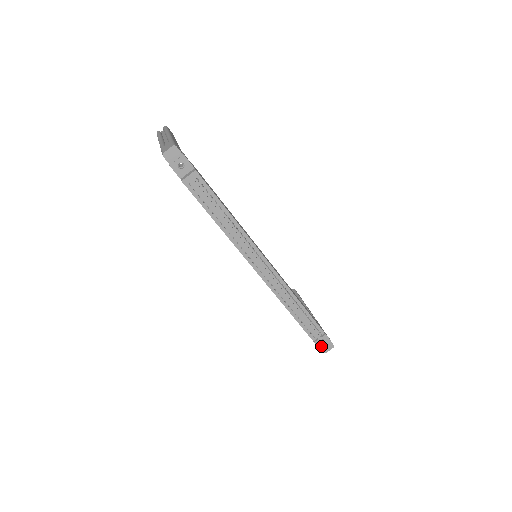
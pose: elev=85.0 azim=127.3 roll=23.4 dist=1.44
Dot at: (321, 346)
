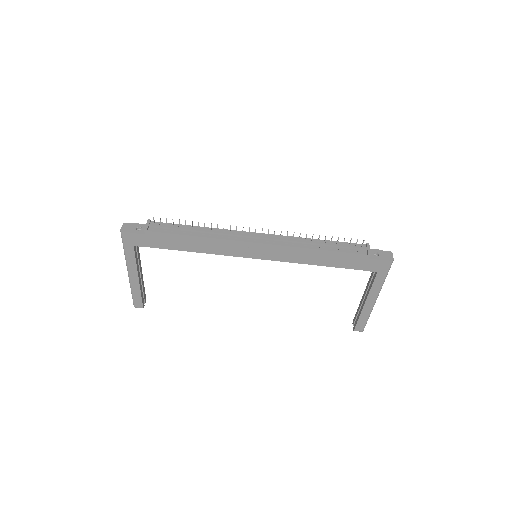
Dot at: (382, 258)
